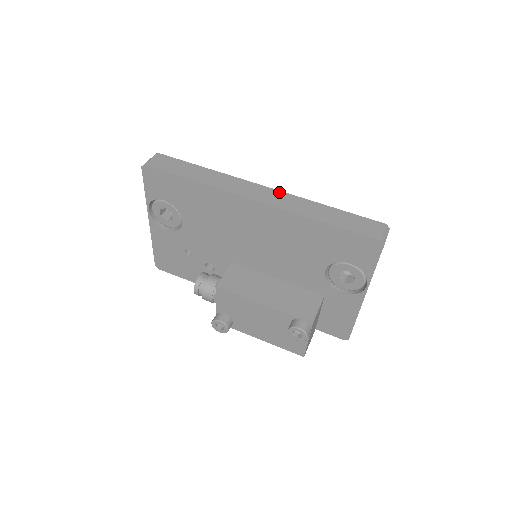
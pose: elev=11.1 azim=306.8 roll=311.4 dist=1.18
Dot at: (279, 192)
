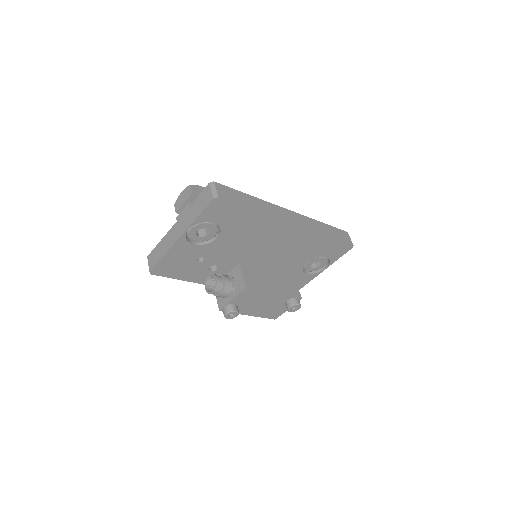
Dot at: (299, 215)
